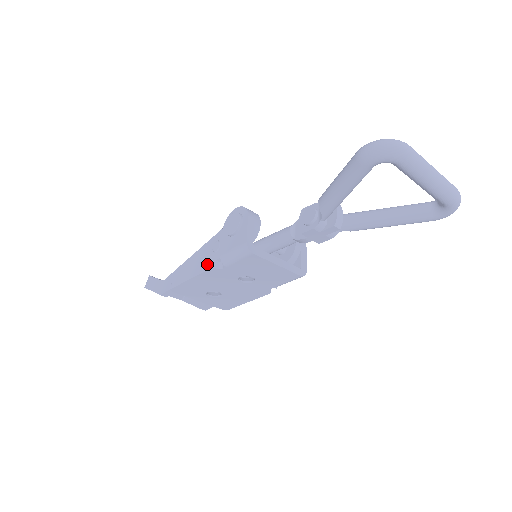
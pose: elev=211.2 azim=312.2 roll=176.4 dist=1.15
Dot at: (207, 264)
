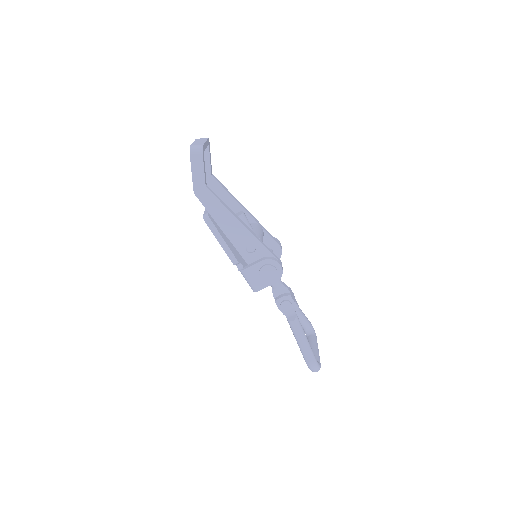
Dot at: (235, 258)
